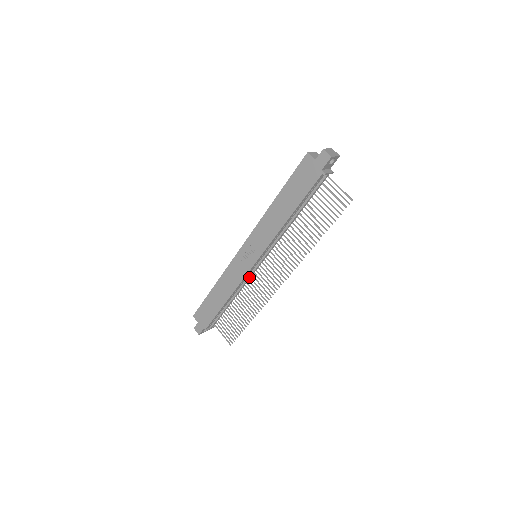
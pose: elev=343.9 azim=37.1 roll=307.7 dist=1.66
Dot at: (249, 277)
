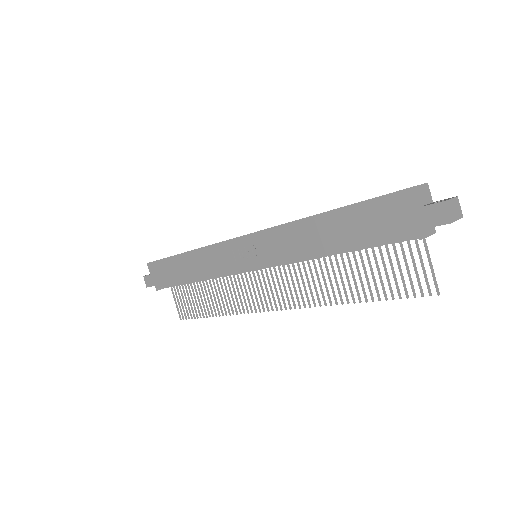
Dot at: (235, 274)
